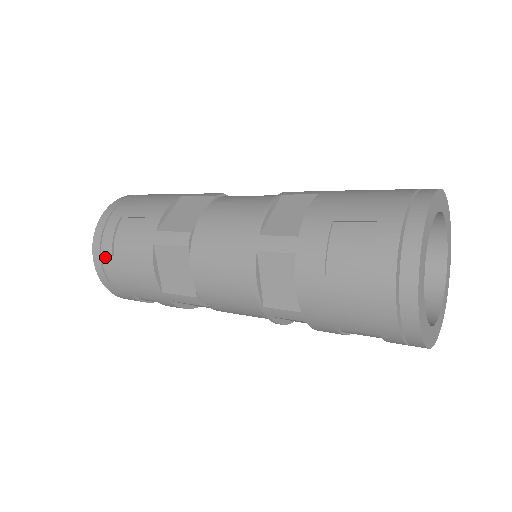
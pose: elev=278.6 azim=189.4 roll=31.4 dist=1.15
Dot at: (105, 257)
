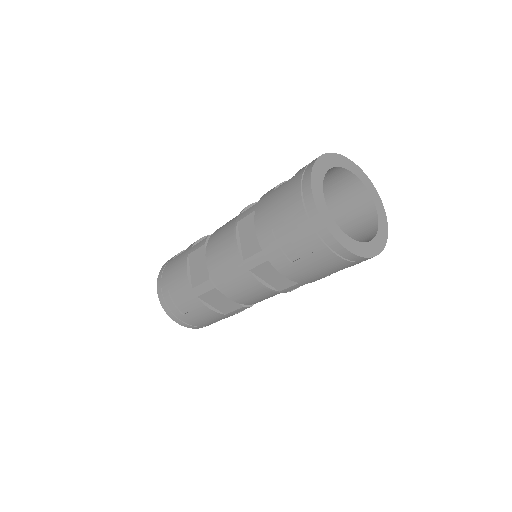
Dot at: (180, 317)
